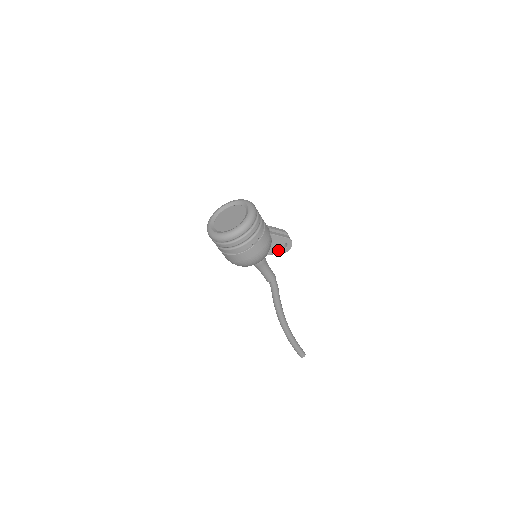
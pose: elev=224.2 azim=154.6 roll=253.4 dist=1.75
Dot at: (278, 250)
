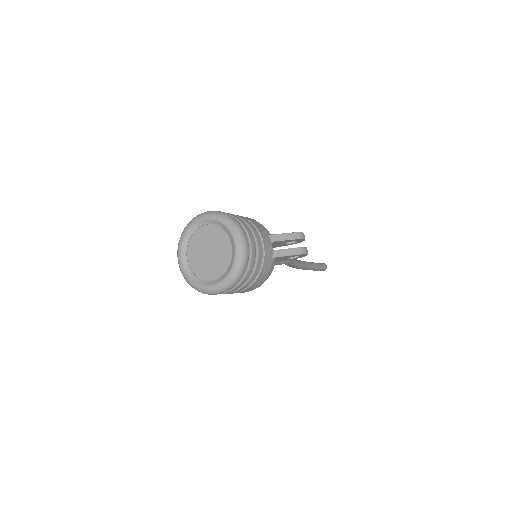
Dot at: (287, 259)
